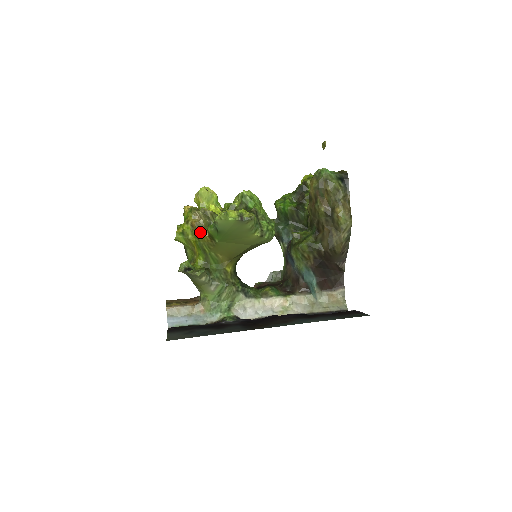
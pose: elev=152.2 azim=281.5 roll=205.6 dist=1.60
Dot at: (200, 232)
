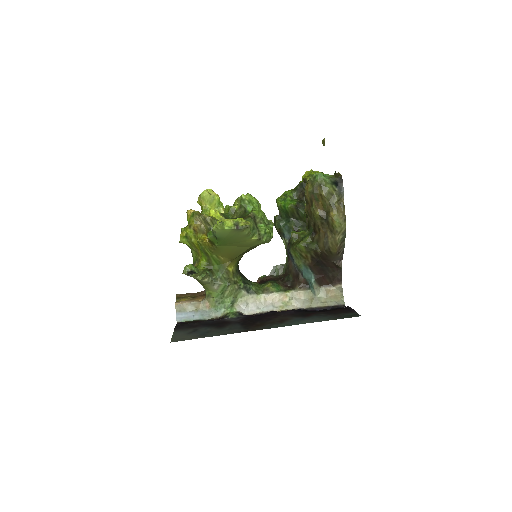
Dot at: (202, 236)
